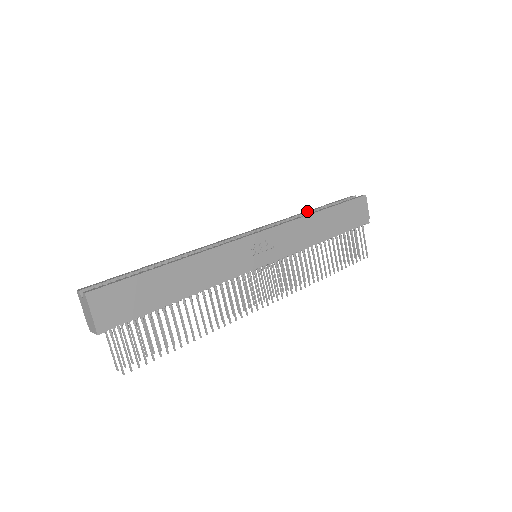
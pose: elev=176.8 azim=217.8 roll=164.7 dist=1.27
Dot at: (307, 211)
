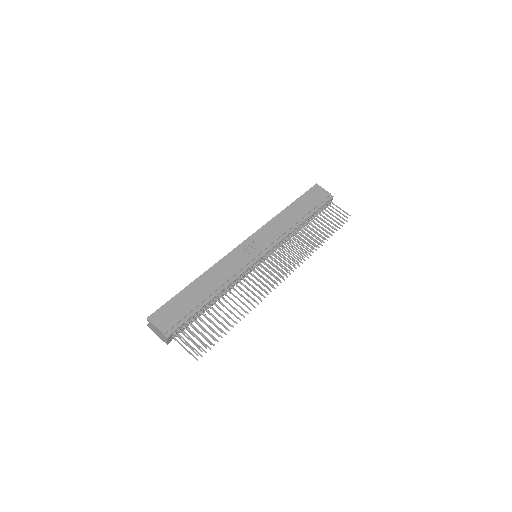
Dot at: occluded
